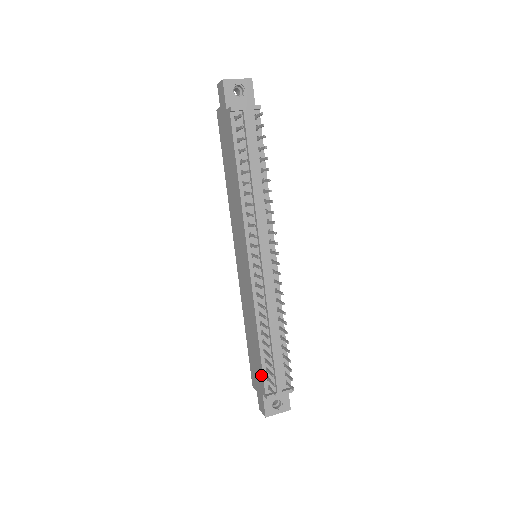
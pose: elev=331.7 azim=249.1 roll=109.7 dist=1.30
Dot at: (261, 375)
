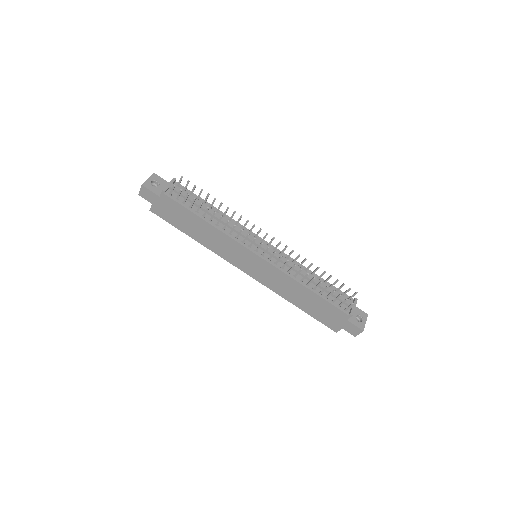
Dot at: (334, 309)
